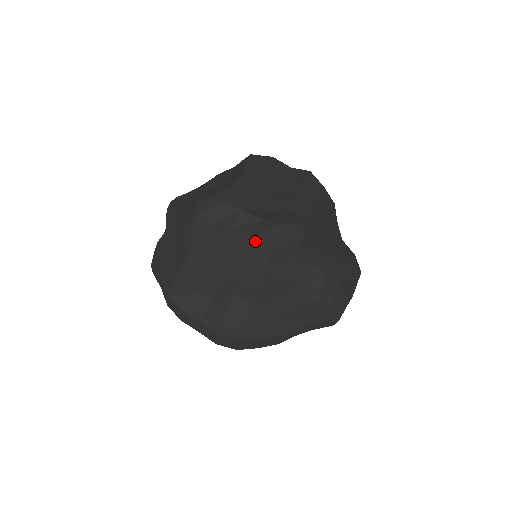
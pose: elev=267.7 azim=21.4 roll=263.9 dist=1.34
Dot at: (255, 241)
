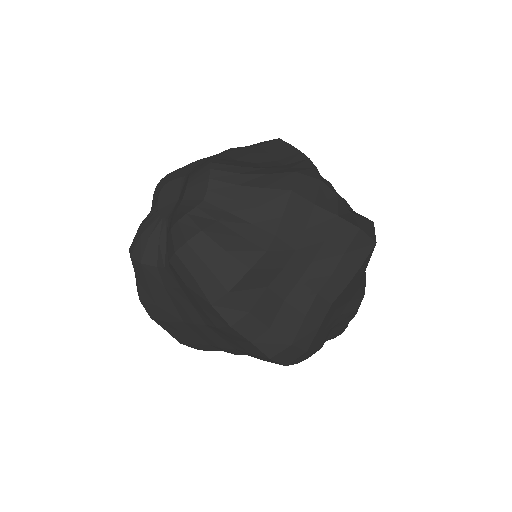
Dot at: (361, 234)
